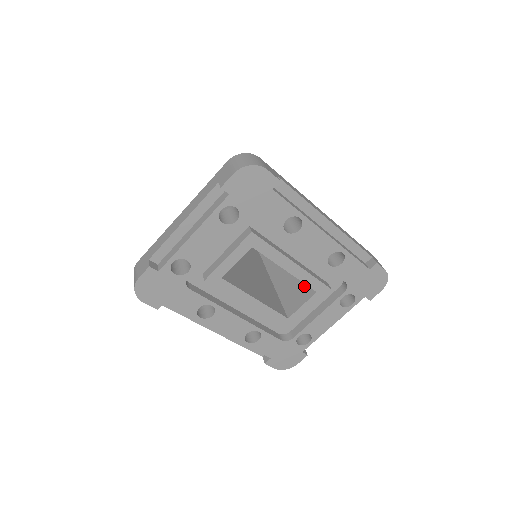
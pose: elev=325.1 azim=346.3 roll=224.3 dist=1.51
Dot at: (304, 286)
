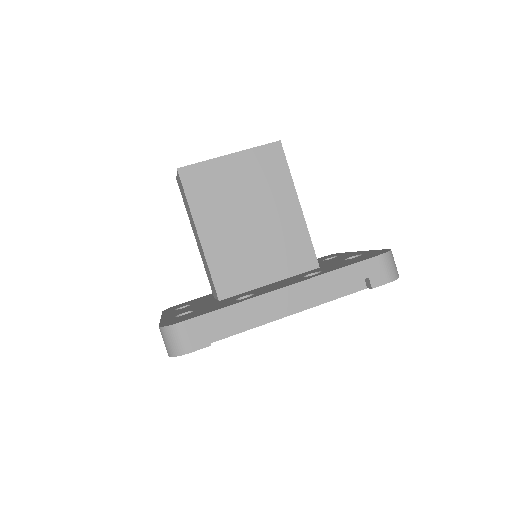
Dot at: occluded
